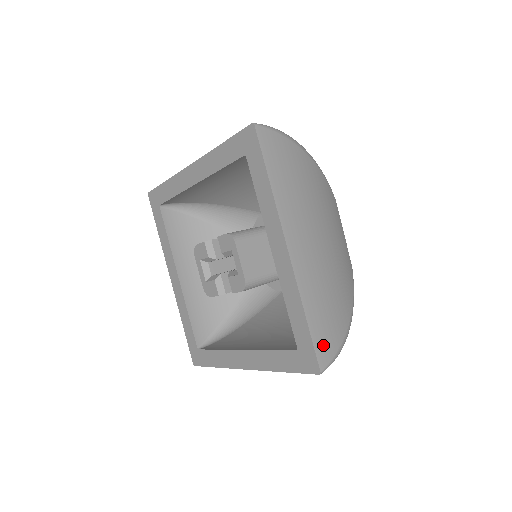
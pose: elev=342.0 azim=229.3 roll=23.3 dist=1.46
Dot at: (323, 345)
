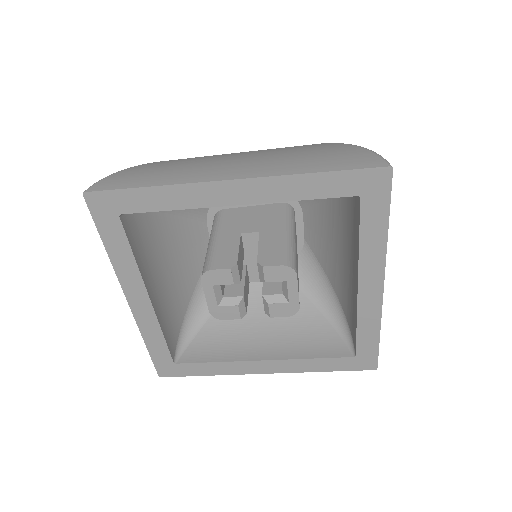
Dot at: occluded
